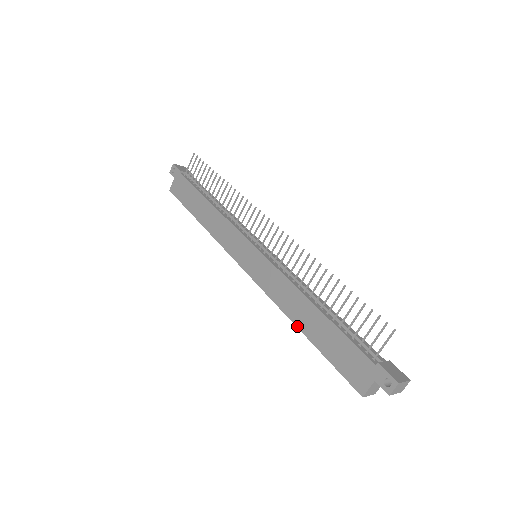
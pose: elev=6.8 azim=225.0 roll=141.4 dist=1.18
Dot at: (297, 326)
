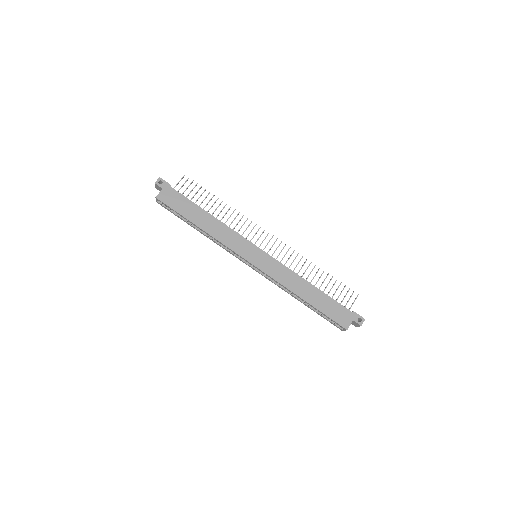
Dot at: (301, 297)
